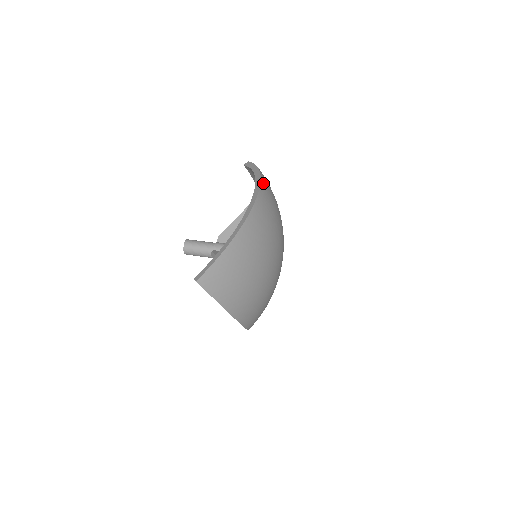
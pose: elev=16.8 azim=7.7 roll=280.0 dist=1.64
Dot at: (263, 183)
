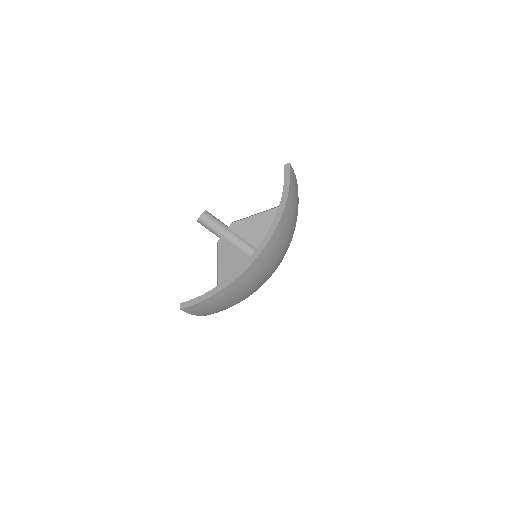
Dot at: (280, 226)
